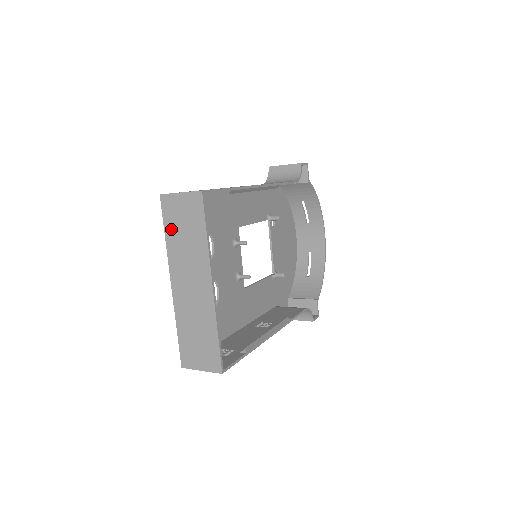
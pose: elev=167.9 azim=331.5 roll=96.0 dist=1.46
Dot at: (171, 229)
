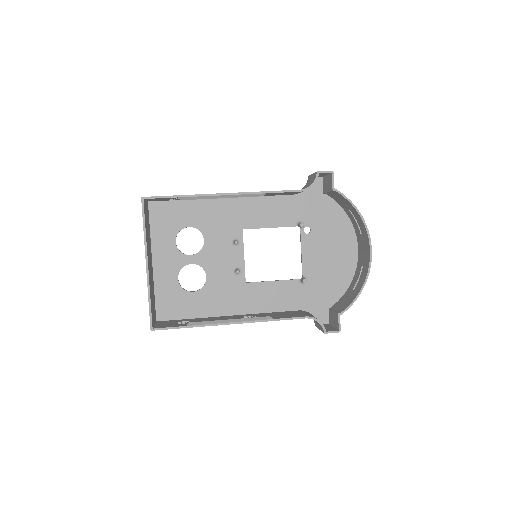
Dot at: occluded
